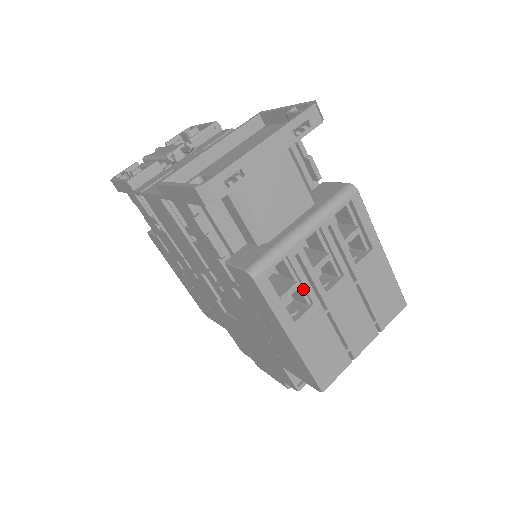
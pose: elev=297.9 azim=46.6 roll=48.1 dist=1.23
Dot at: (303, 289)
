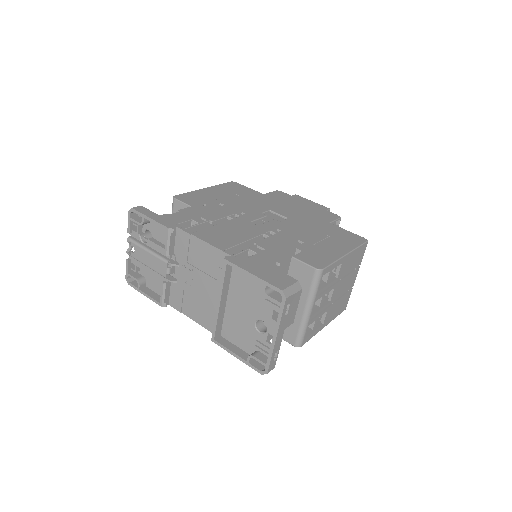
Dot at: occluded
